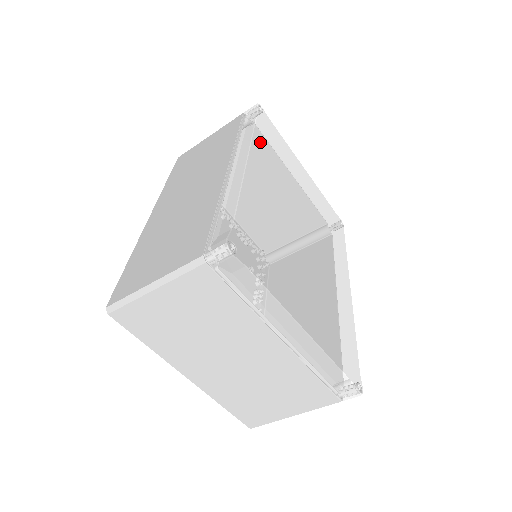
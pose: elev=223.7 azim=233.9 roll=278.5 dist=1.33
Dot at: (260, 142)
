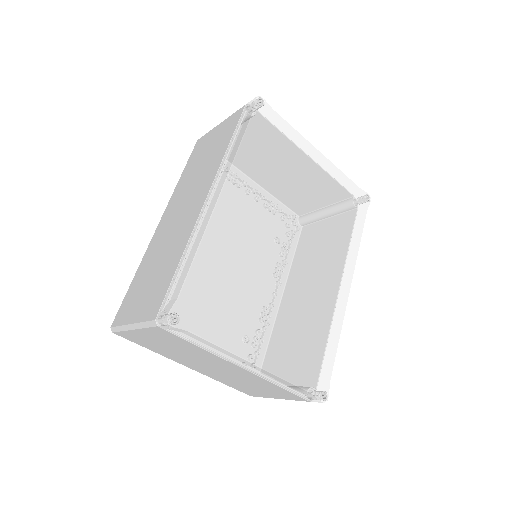
Dot at: (247, 157)
